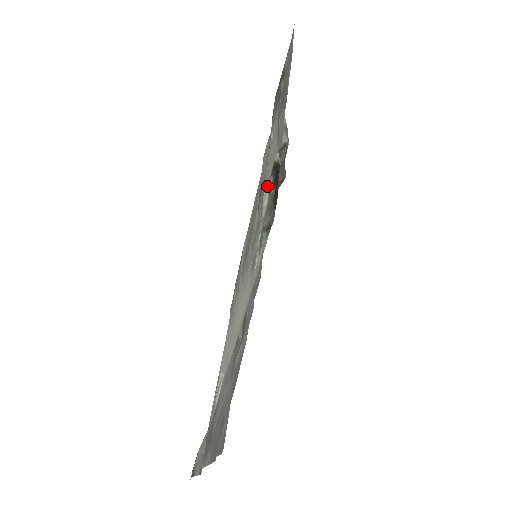
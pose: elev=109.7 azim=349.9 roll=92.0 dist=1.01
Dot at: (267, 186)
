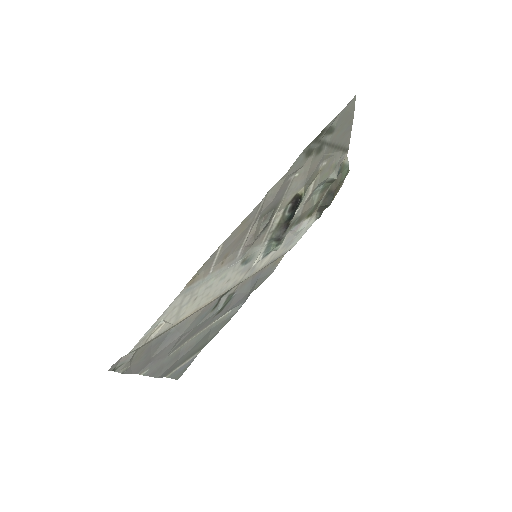
Dot at: (283, 209)
